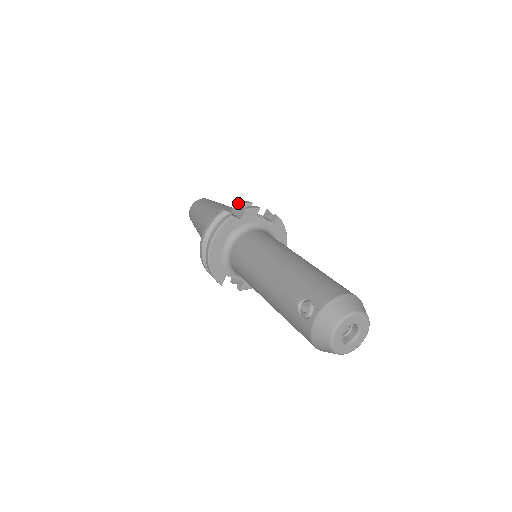
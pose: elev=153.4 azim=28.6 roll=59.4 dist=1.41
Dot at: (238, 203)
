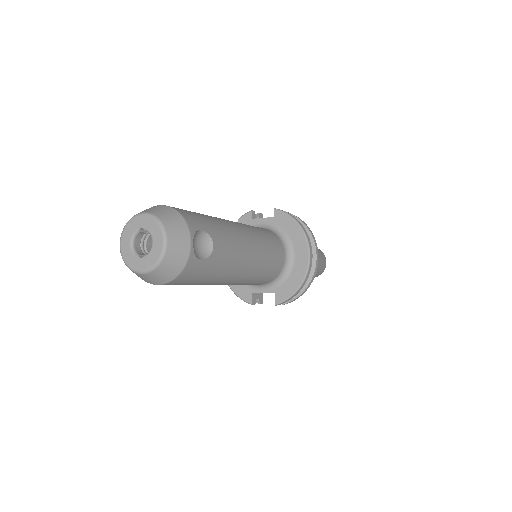
Dot at: occluded
